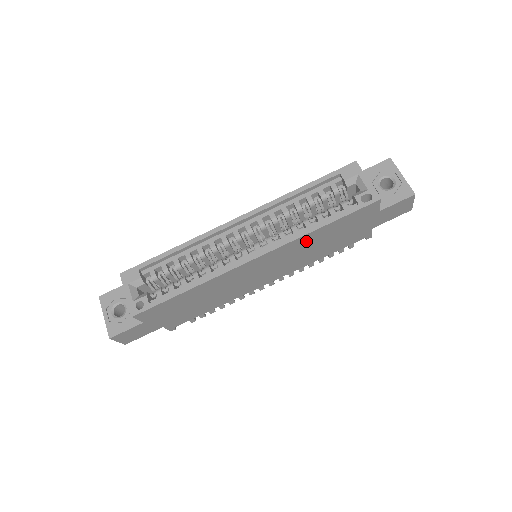
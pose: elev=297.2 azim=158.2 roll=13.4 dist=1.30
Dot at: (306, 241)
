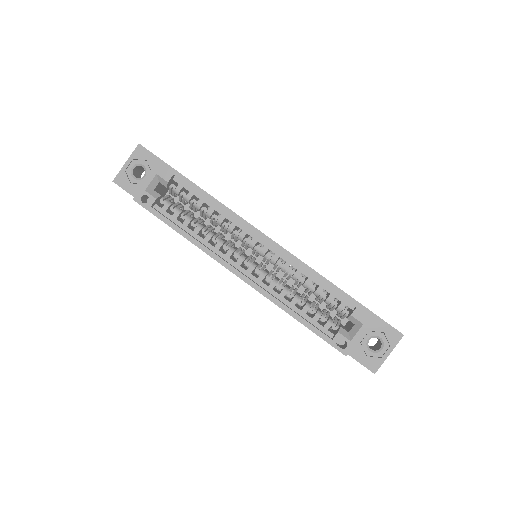
Dot at: occluded
